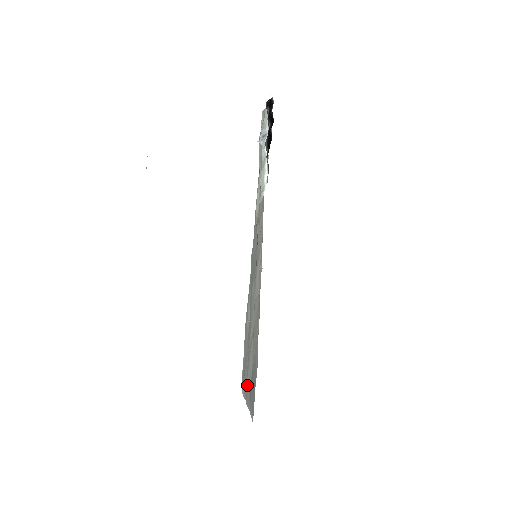
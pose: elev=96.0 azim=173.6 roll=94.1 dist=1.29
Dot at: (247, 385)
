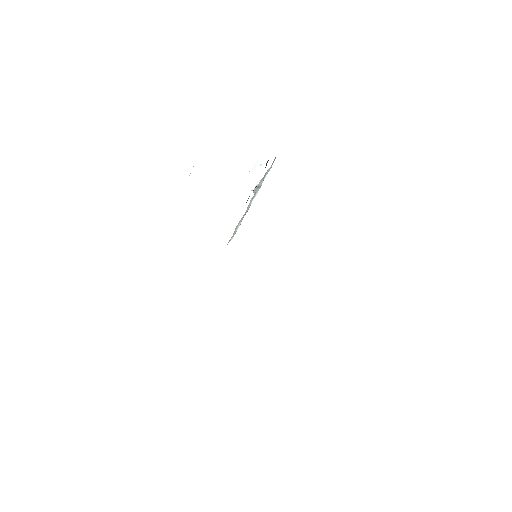
Dot at: occluded
